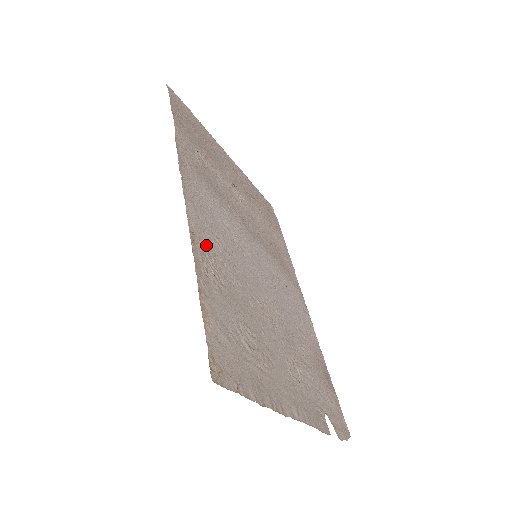
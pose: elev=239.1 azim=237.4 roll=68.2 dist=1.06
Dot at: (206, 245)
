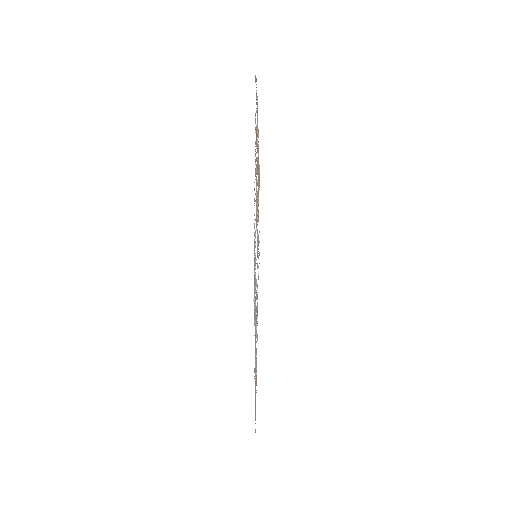
Dot at: occluded
